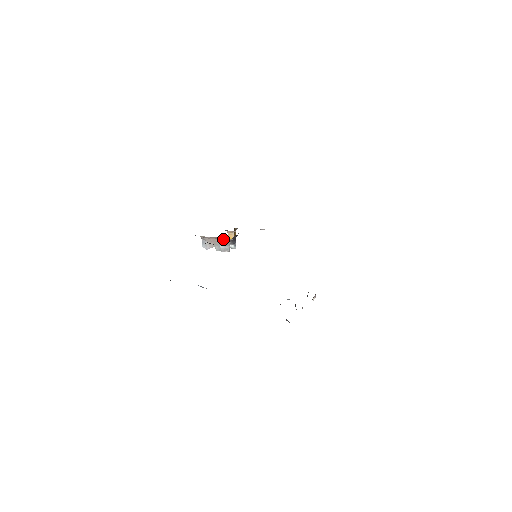
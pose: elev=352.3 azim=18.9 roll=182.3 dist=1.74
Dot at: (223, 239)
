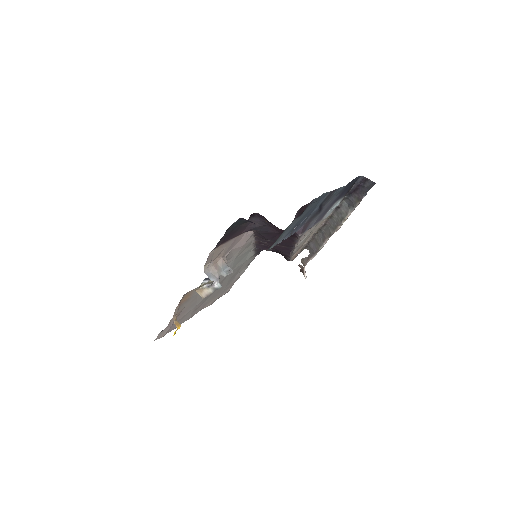
Dot at: (223, 258)
